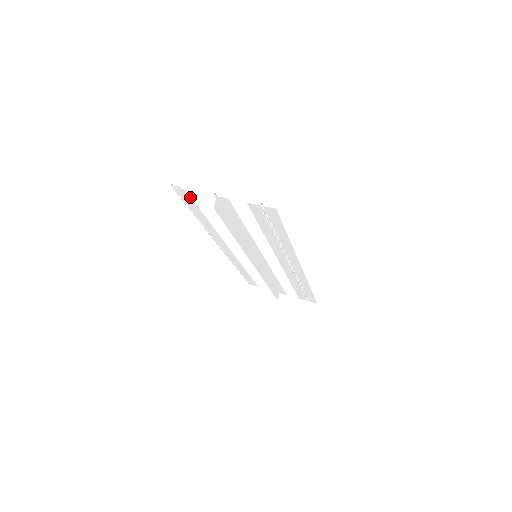
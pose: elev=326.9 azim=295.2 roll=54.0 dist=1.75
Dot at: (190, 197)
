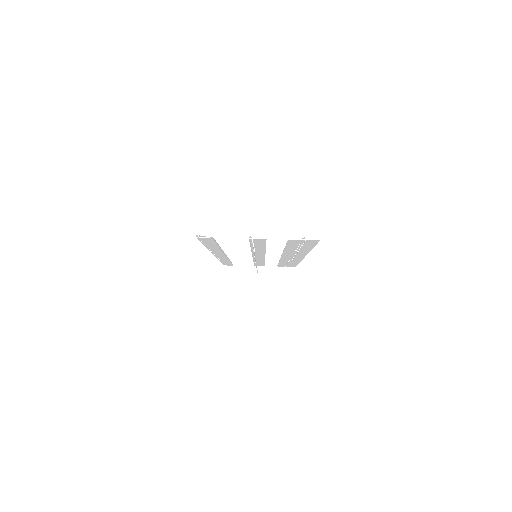
Dot at: (214, 240)
